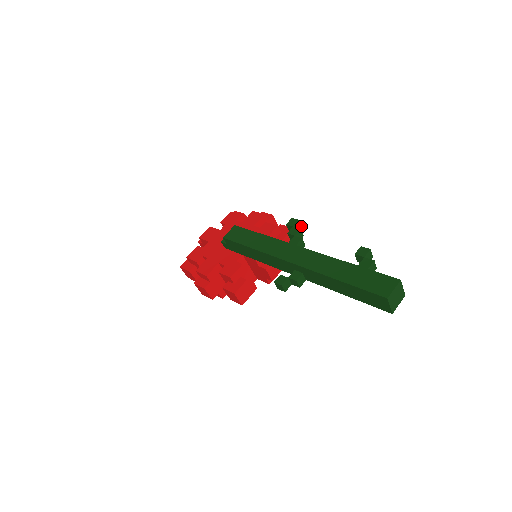
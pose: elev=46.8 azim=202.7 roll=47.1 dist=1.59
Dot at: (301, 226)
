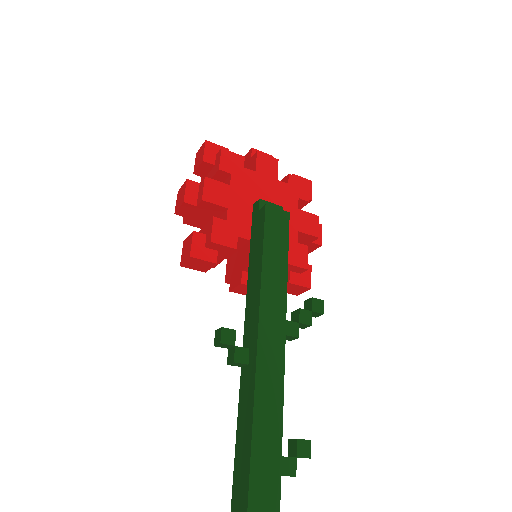
Dot at: (316, 316)
